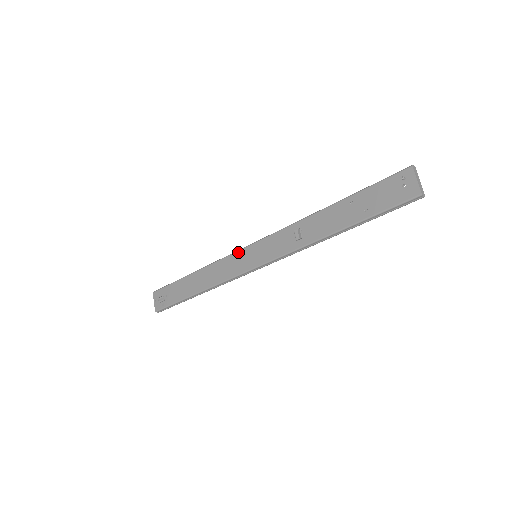
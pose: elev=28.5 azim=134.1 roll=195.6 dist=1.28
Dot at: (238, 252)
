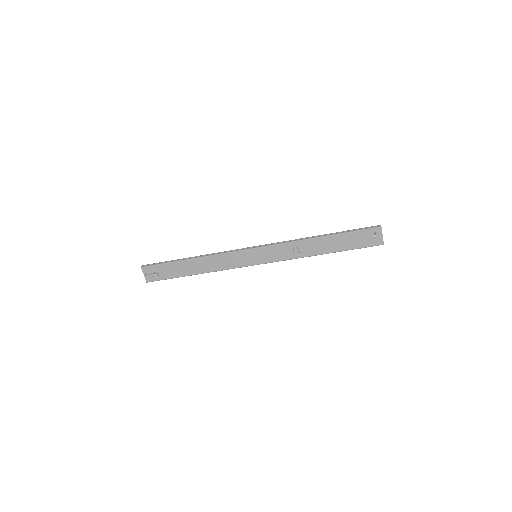
Dot at: (240, 252)
